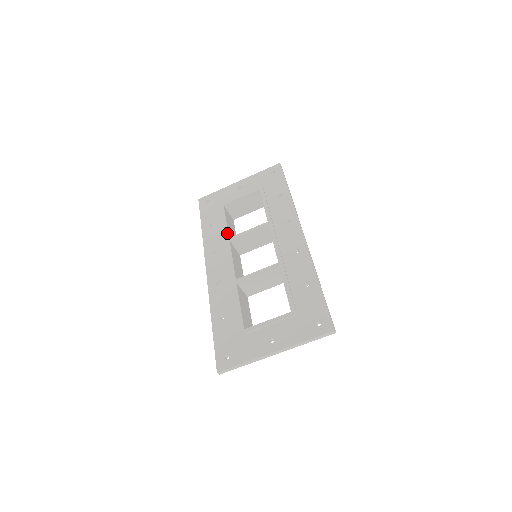
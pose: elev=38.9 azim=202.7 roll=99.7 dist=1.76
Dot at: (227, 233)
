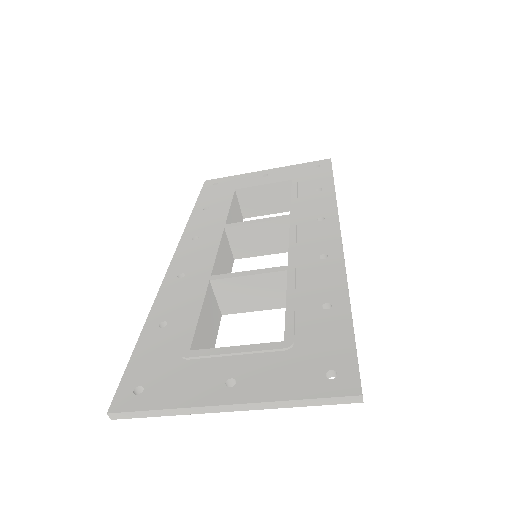
Dot at: (225, 218)
